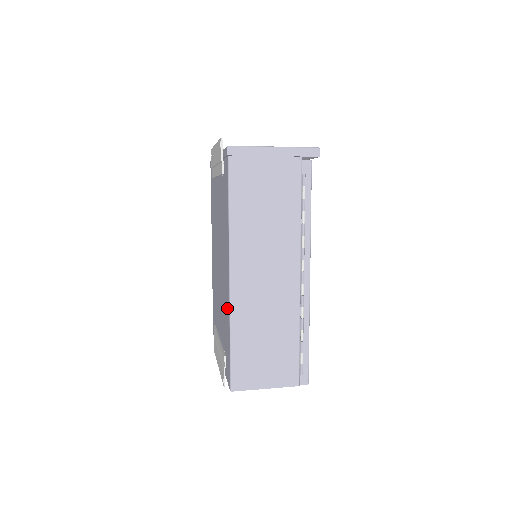
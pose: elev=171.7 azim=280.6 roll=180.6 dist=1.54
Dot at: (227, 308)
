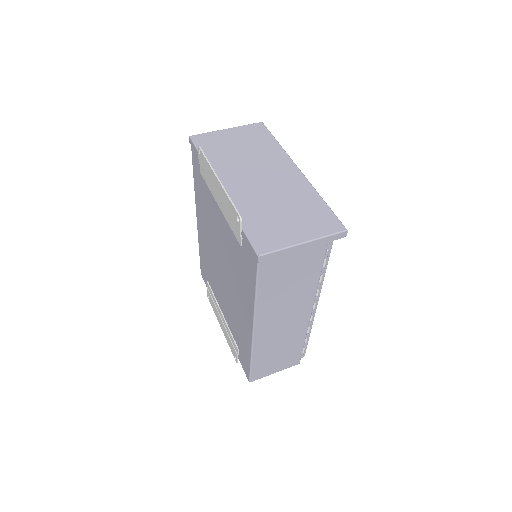
Dot at: (246, 338)
